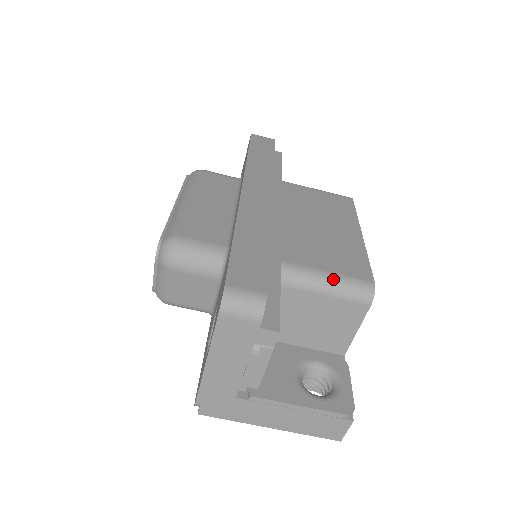
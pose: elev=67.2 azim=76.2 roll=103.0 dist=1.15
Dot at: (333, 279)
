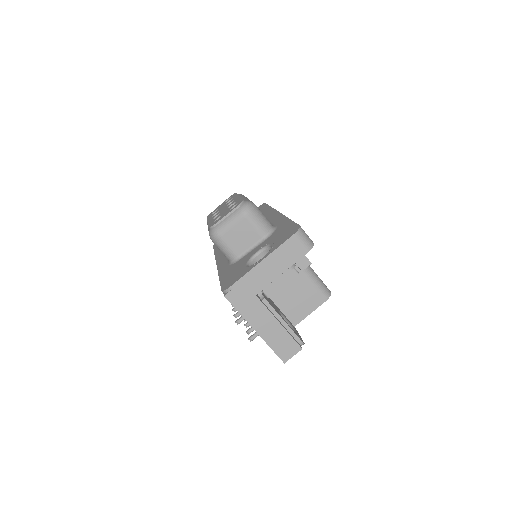
Dot at: (316, 275)
